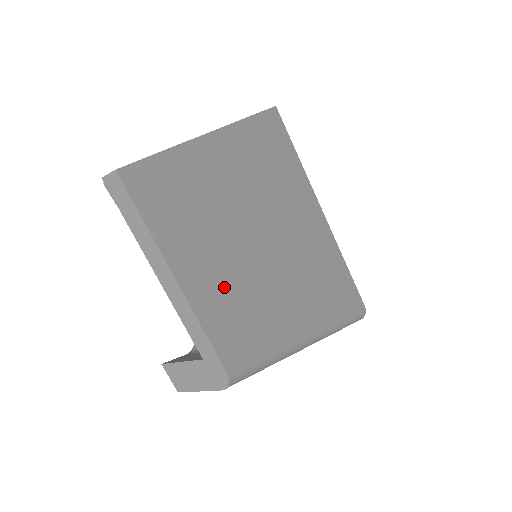
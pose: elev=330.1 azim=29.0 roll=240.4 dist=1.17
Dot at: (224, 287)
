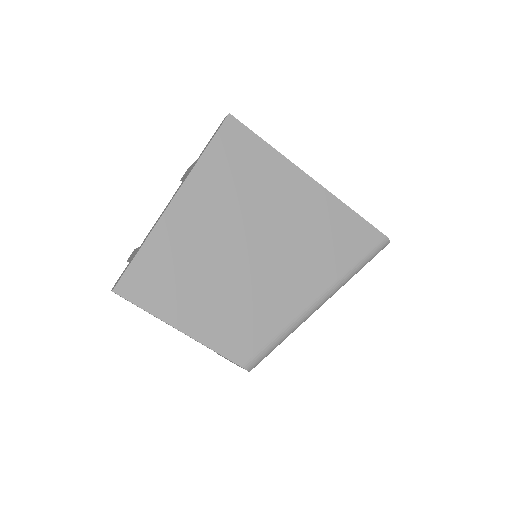
Dot at: (223, 314)
